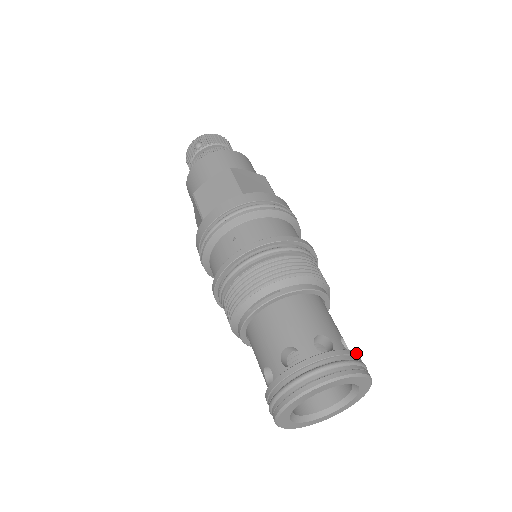
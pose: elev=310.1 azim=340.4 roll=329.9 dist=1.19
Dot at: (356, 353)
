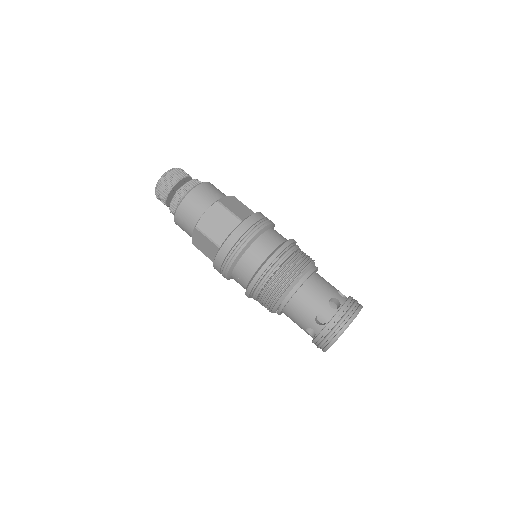
Dot at: (341, 309)
